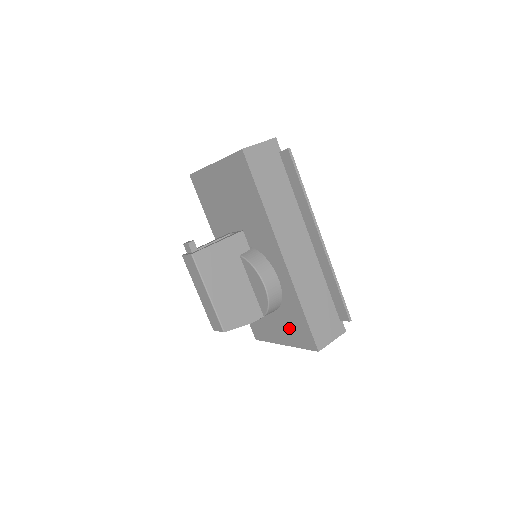
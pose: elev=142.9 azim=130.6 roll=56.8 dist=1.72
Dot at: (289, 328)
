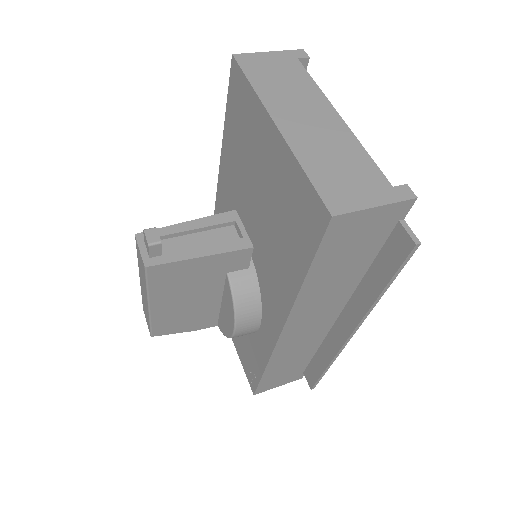
Dot at: (241, 342)
